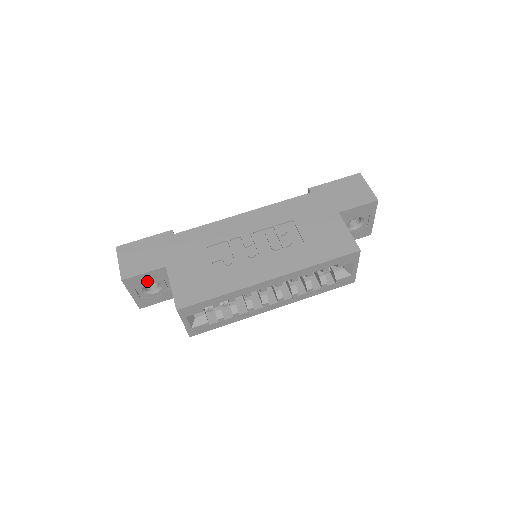
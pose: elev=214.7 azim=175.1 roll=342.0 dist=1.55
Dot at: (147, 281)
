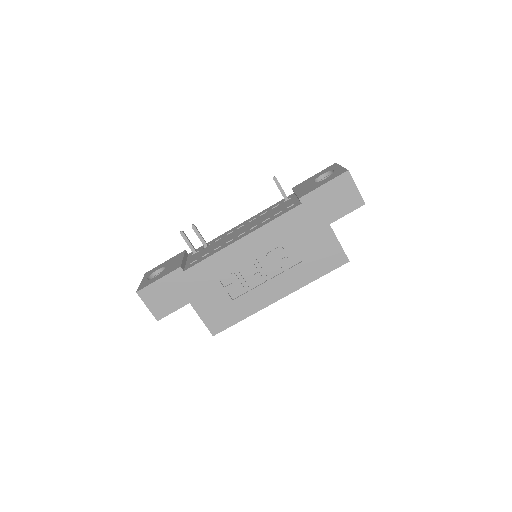
Dot at: occluded
